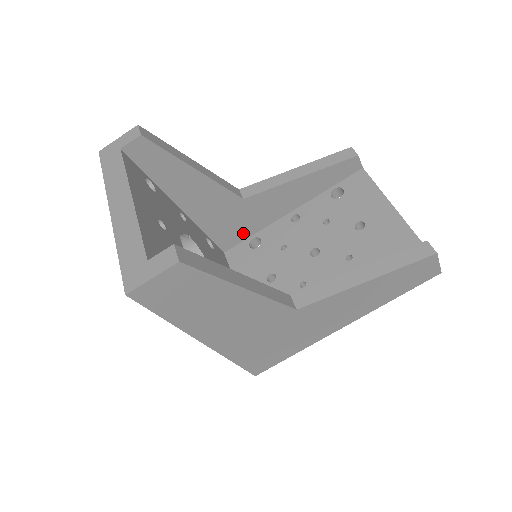
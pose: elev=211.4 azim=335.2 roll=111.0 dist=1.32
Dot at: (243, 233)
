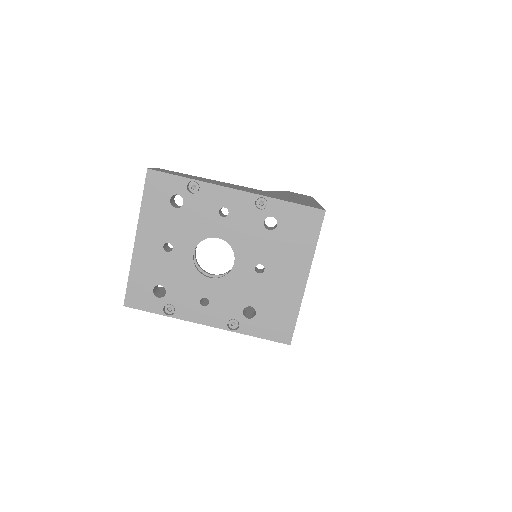
Dot at: occluded
